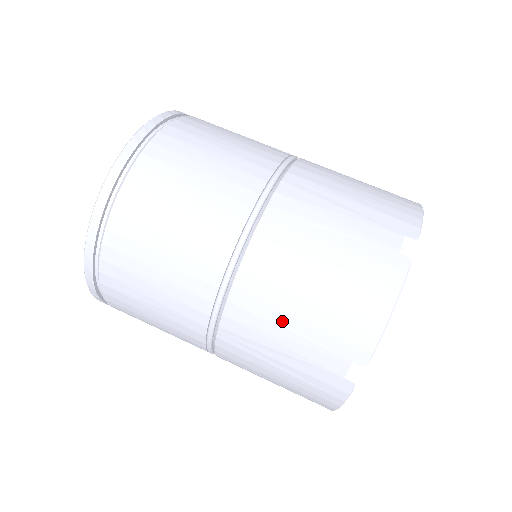
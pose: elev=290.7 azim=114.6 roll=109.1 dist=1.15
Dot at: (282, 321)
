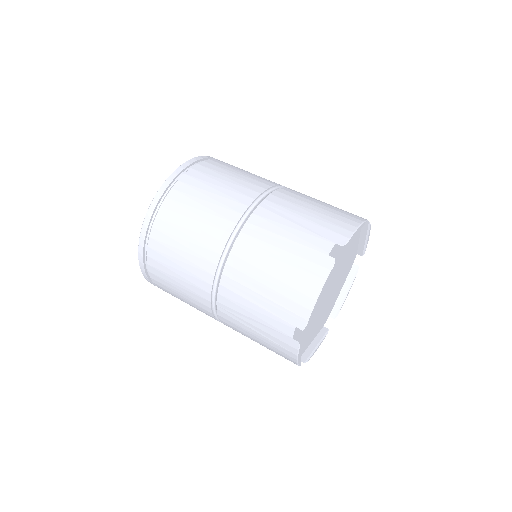
Dot at: (252, 298)
